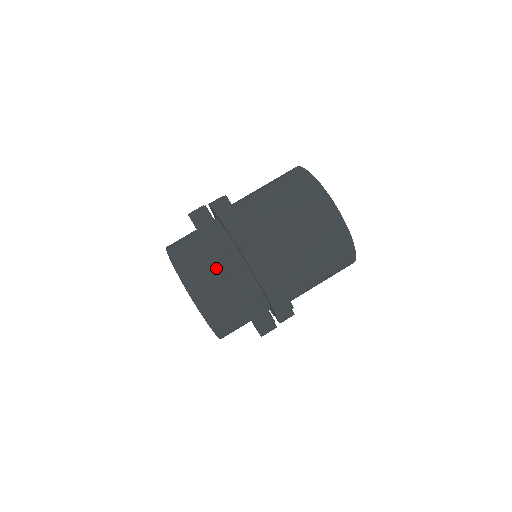
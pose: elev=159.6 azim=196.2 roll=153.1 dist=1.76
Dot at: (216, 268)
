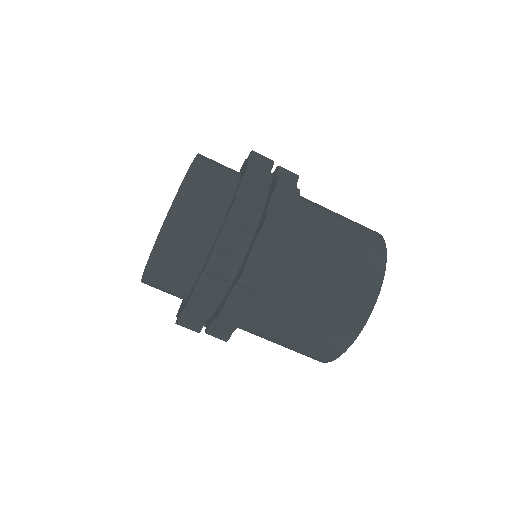
Dot at: (209, 245)
